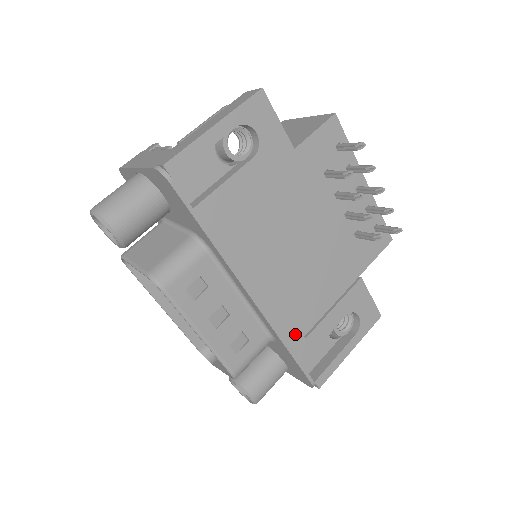
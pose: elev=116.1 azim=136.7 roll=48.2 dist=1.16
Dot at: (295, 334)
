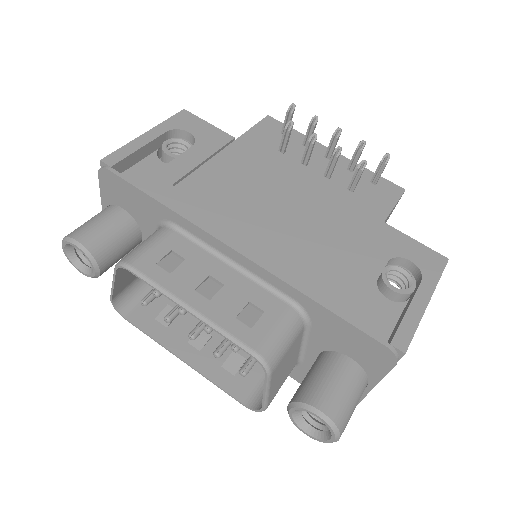
Dot at: (320, 285)
